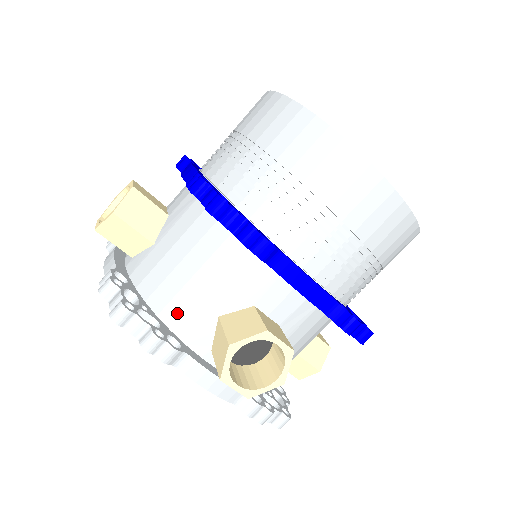
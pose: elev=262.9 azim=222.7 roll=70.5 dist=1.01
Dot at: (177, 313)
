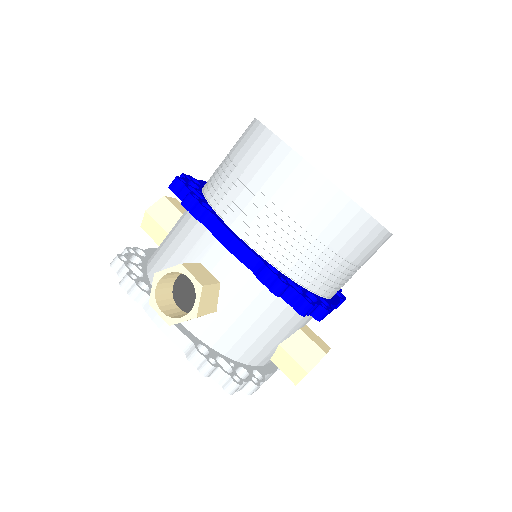
Dot at: (252, 355)
